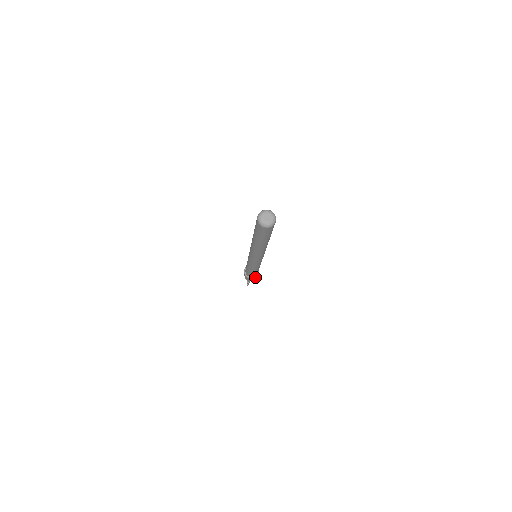
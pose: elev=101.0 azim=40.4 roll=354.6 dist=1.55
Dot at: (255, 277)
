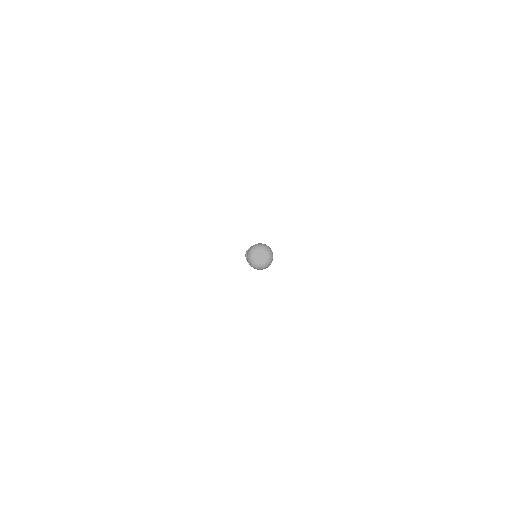
Dot at: occluded
